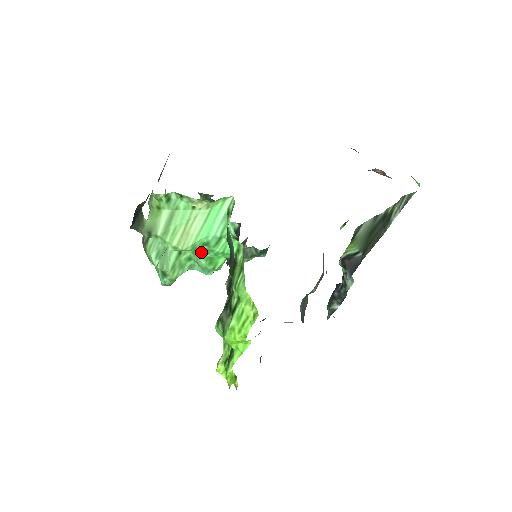
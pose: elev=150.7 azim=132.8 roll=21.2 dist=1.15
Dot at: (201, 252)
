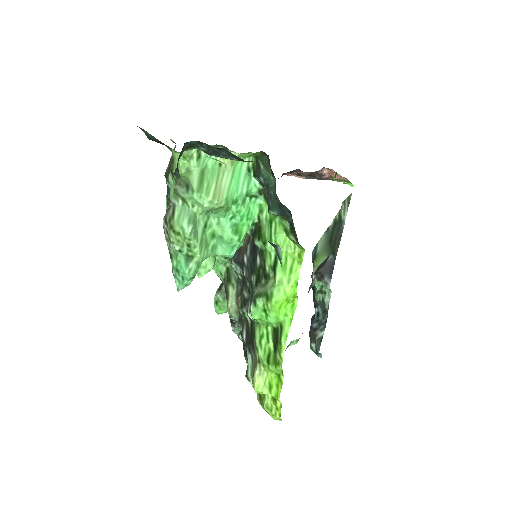
Dot at: (227, 219)
